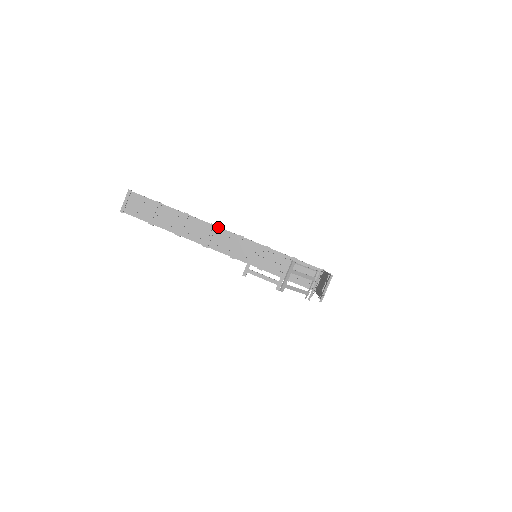
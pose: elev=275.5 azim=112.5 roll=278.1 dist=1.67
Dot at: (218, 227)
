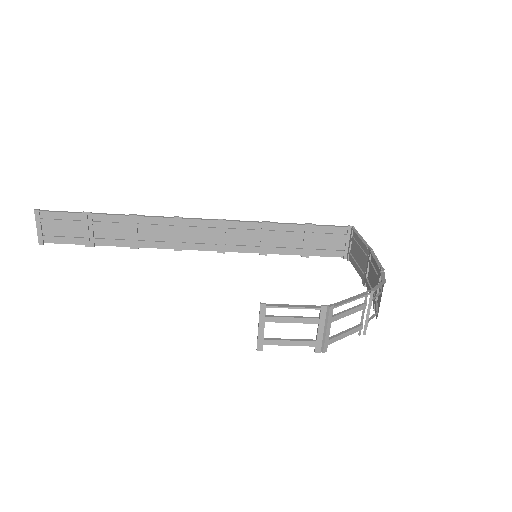
Dot at: (185, 219)
